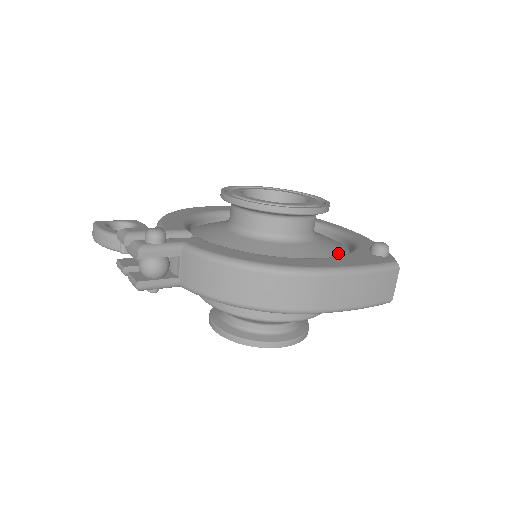
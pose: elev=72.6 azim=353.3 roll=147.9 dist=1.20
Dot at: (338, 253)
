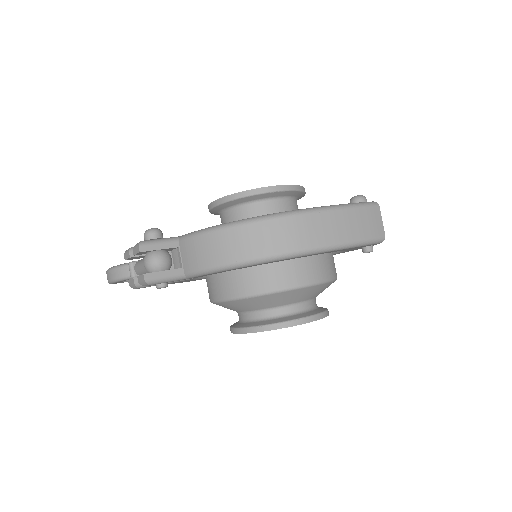
Dot at: occluded
